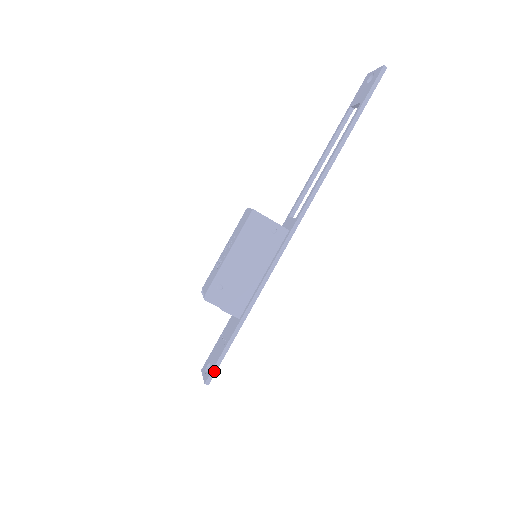
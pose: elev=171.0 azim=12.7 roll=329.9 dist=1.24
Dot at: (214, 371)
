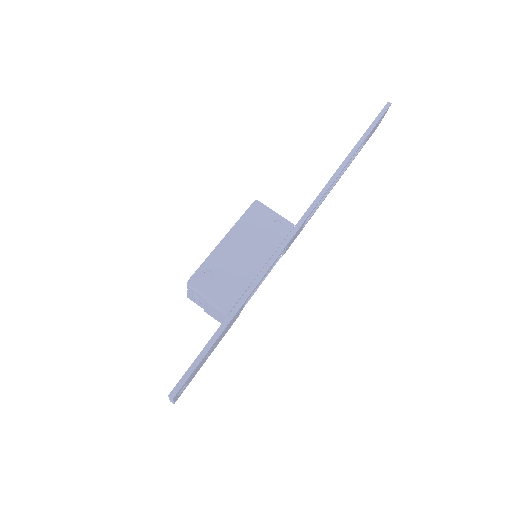
Dot at: (184, 378)
